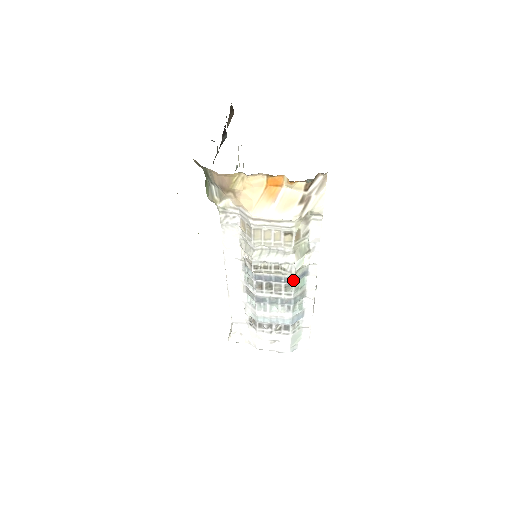
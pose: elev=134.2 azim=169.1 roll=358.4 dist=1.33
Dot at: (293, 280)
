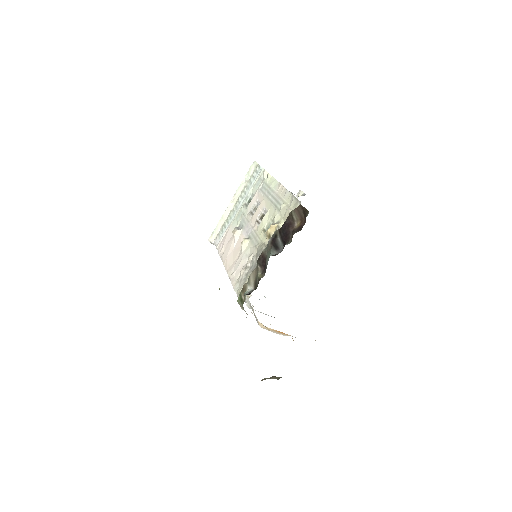
Dot at: occluded
